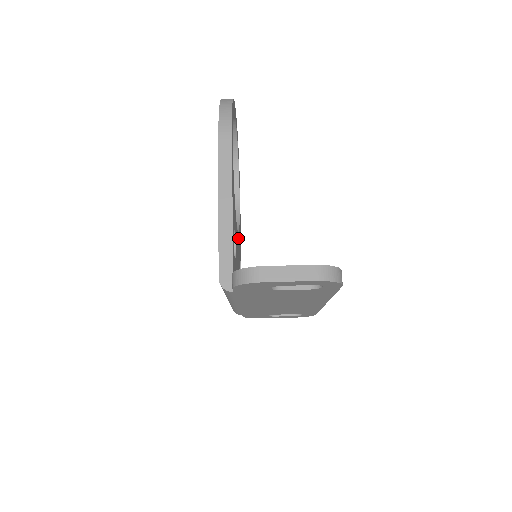
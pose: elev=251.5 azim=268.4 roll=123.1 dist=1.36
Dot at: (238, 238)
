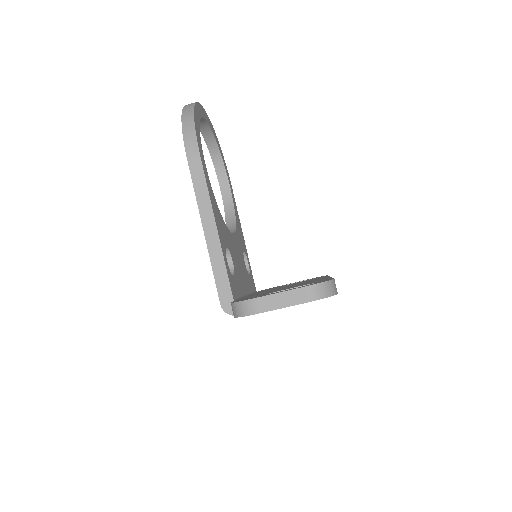
Dot at: (236, 238)
